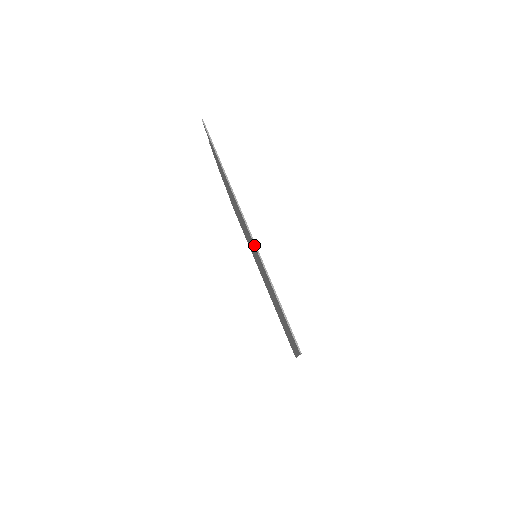
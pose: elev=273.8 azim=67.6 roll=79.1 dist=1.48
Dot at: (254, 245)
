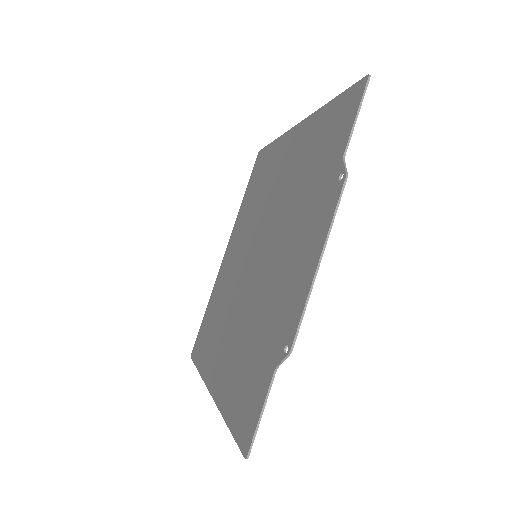
Dot at: (207, 383)
